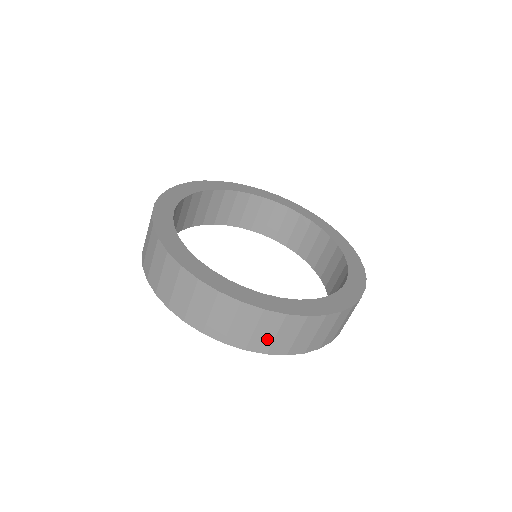
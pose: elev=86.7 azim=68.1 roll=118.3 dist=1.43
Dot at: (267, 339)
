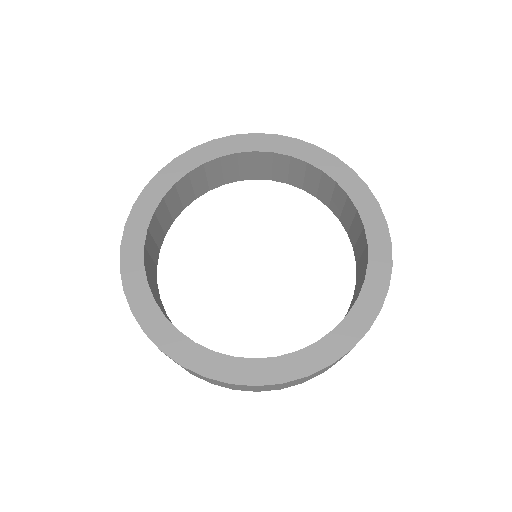
Dot at: occluded
